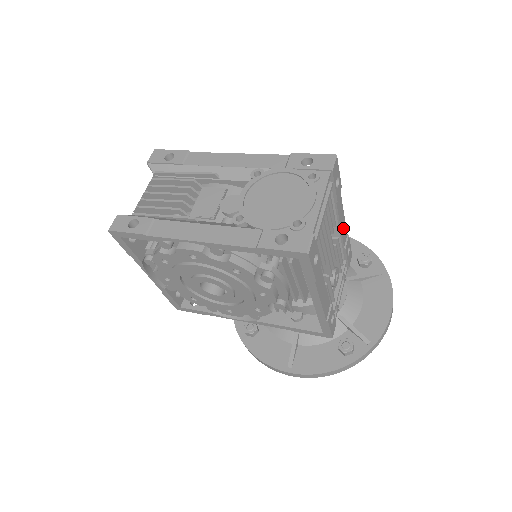
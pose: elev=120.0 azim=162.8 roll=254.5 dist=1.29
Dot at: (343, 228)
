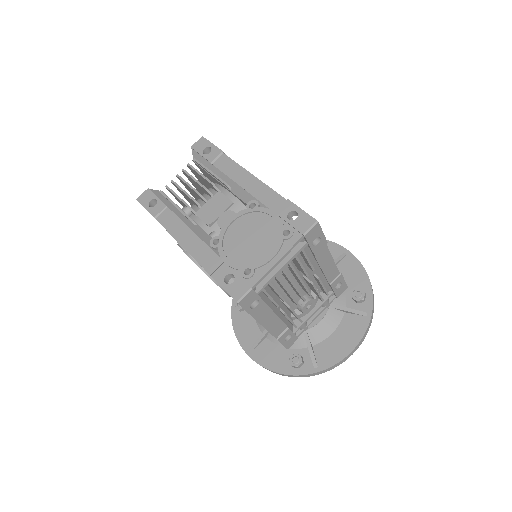
Dot at: (330, 270)
